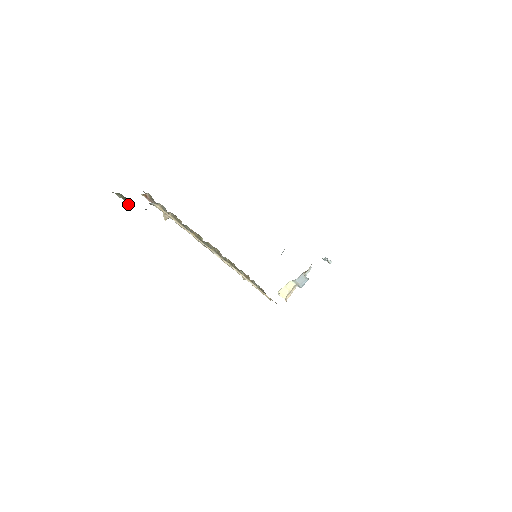
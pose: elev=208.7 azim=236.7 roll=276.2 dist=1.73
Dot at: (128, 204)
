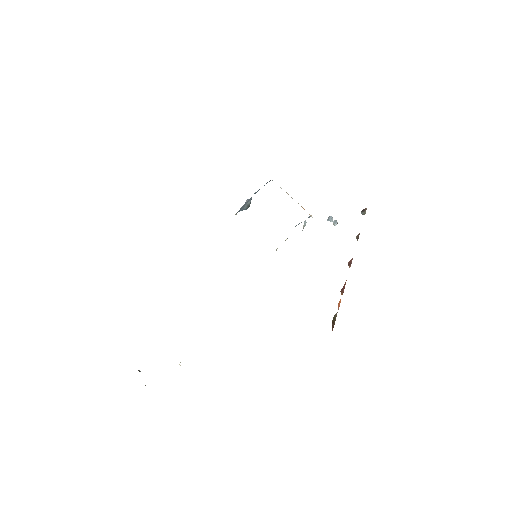
Dot at: occluded
